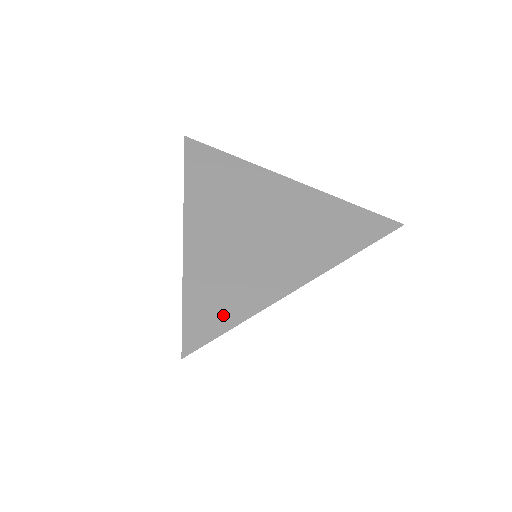
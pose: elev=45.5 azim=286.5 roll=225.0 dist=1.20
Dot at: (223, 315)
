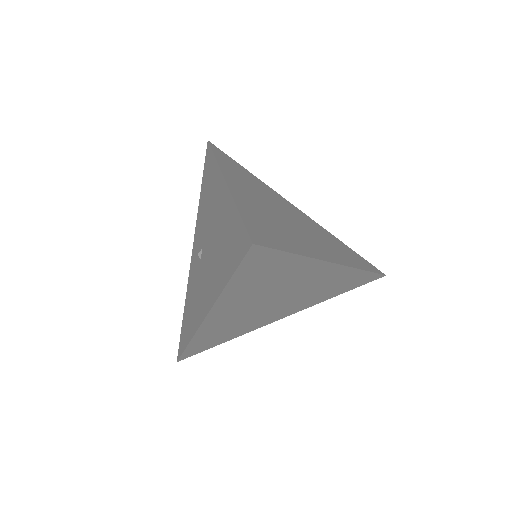
Dot at: (279, 241)
